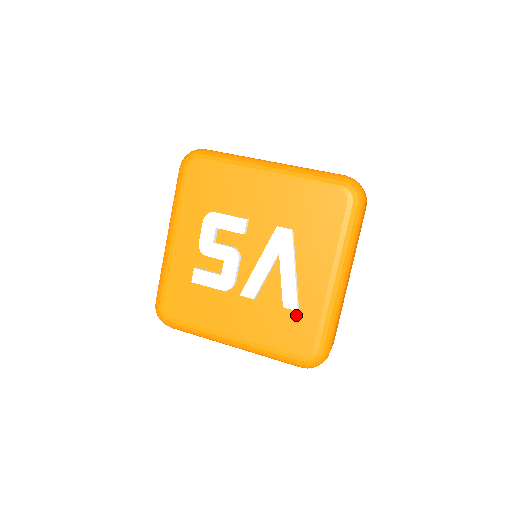
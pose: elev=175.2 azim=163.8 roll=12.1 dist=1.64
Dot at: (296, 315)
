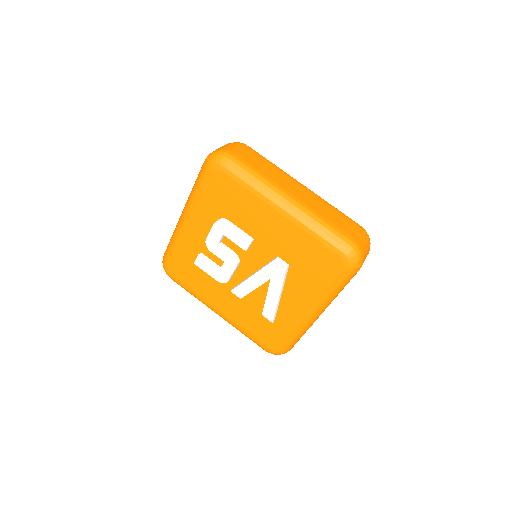
Dot at: (271, 322)
